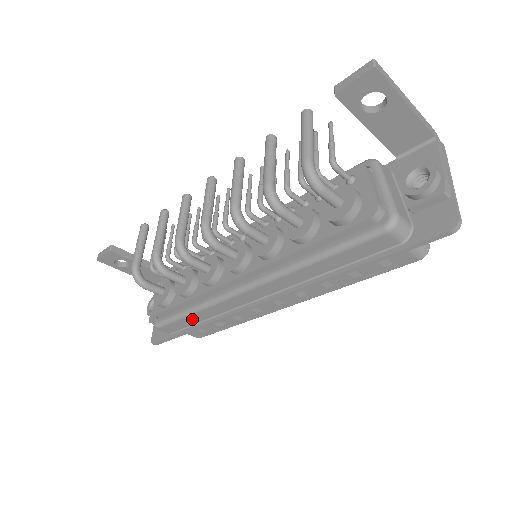
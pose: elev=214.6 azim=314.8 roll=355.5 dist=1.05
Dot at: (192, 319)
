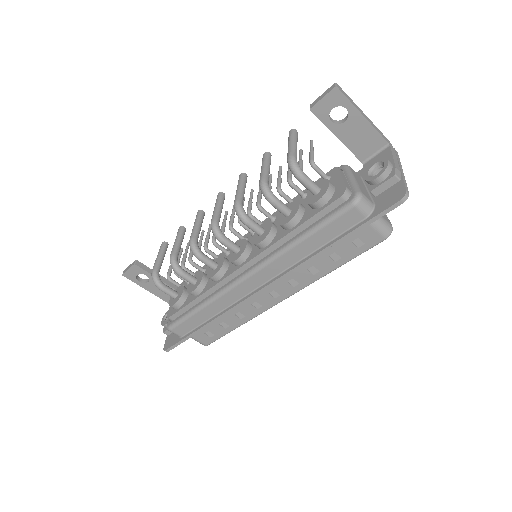
Dot at: (201, 316)
